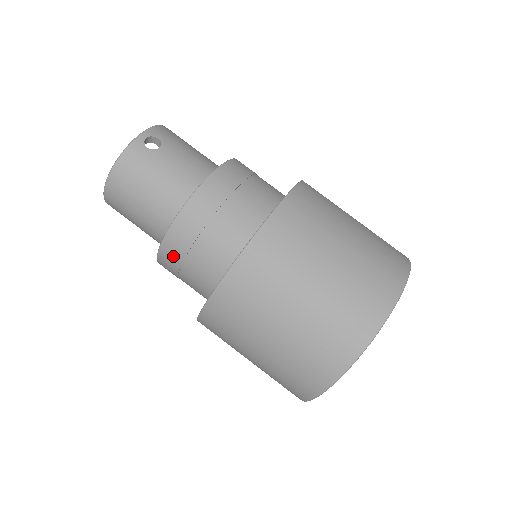
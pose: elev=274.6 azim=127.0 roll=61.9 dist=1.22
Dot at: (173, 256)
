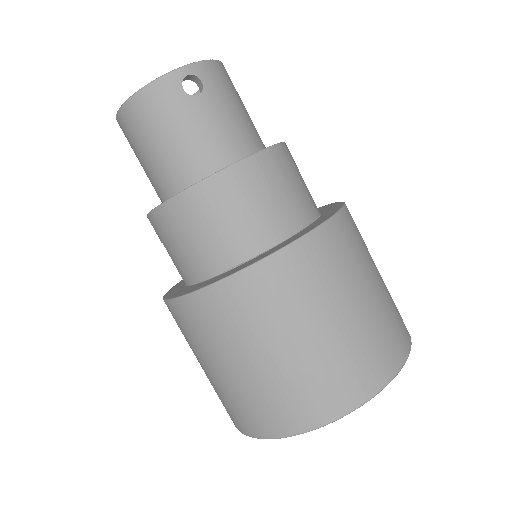
Dot at: (162, 228)
